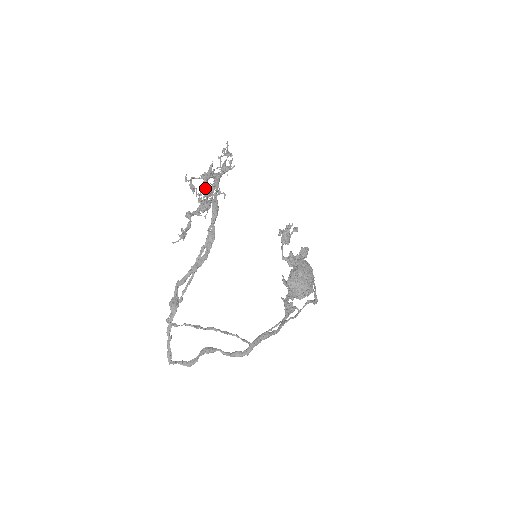
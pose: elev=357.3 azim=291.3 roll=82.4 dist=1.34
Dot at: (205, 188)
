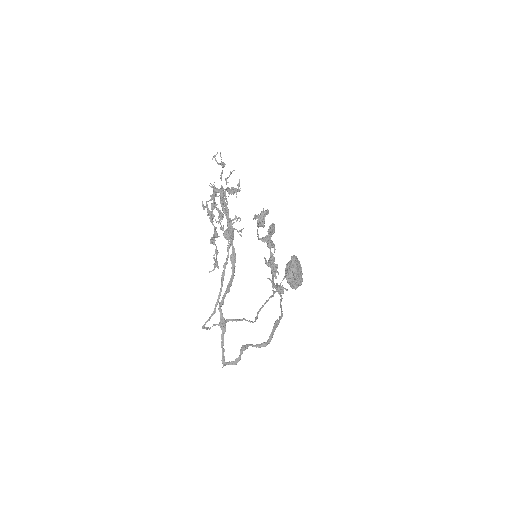
Dot at: (230, 221)
